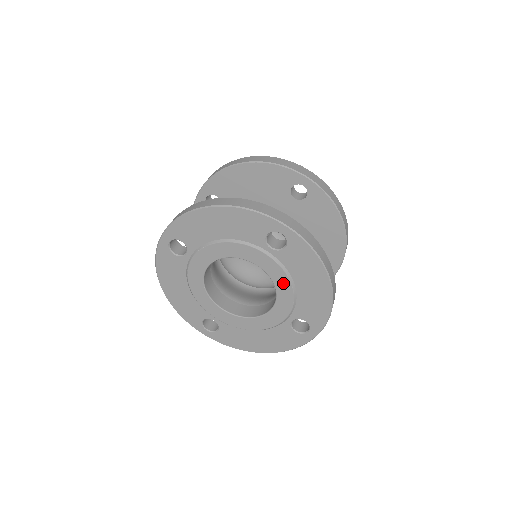
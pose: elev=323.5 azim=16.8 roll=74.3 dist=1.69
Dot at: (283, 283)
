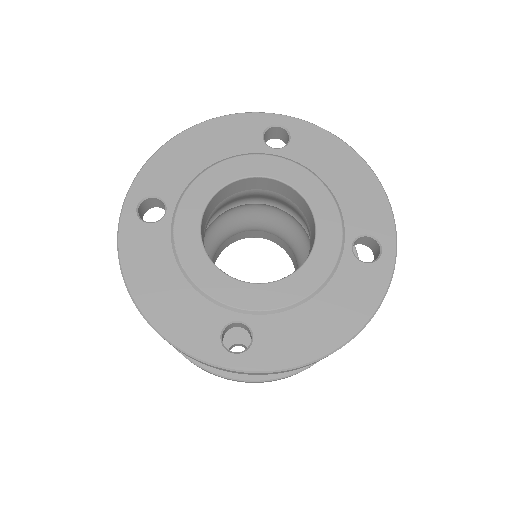
Dot at: (311, 186)
